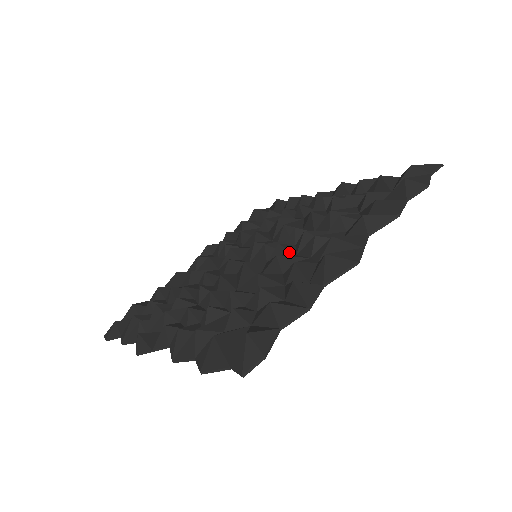
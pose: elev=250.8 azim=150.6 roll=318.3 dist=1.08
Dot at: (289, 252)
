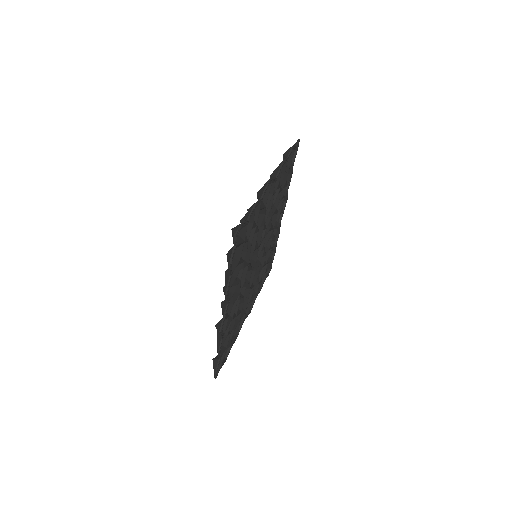
Dot at: occluded
